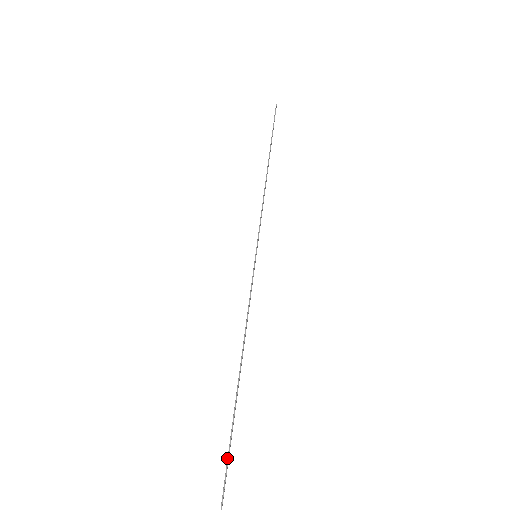
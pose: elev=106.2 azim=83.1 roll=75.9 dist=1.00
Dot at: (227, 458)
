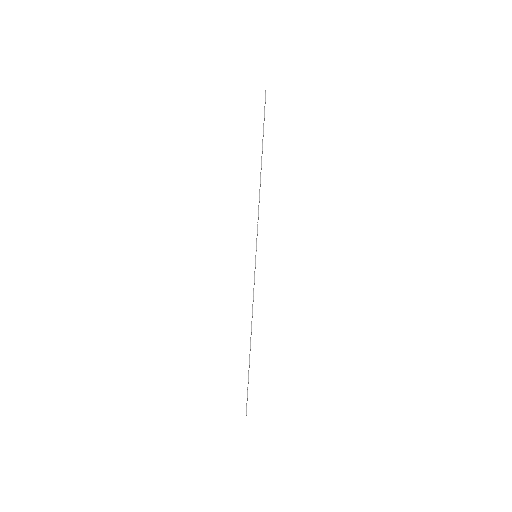
Dot at: (247, 391)
